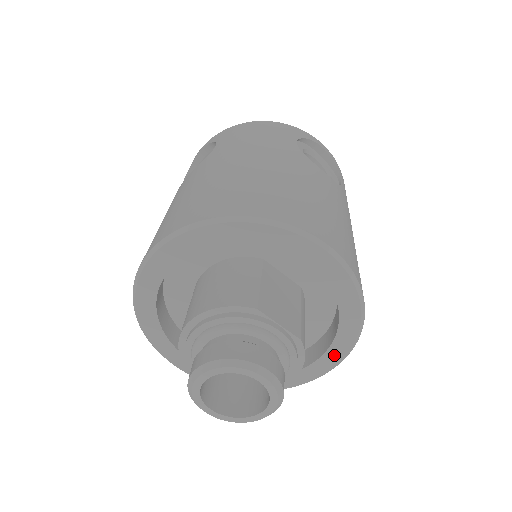
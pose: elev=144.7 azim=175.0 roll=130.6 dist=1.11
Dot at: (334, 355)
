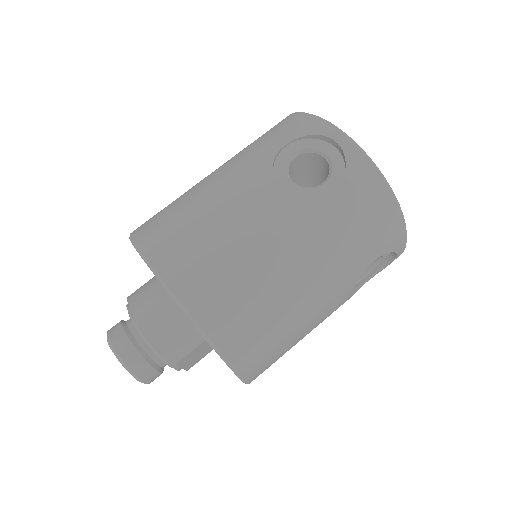
Dot at: occluded
